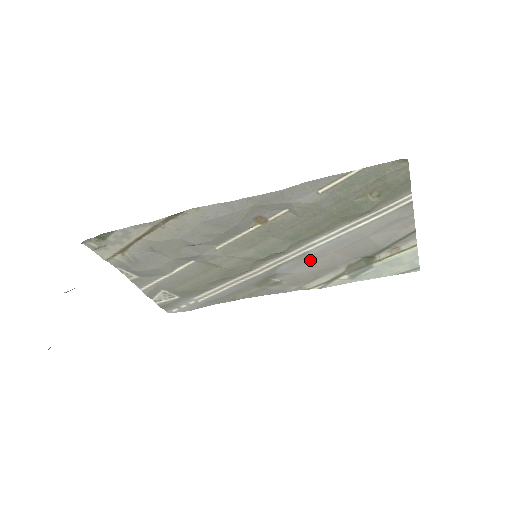
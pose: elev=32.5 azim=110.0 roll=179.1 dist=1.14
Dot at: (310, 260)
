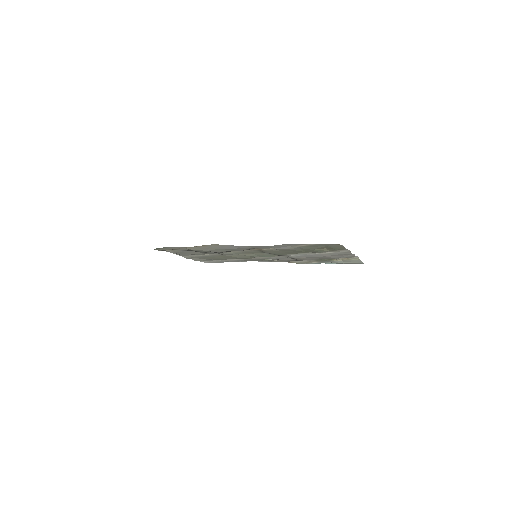
Dot at: (291, 258)
